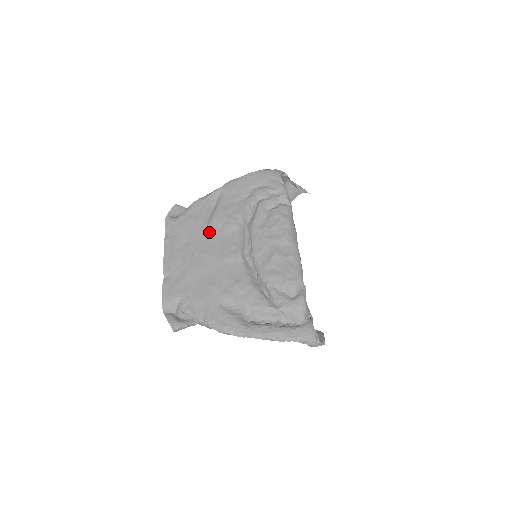
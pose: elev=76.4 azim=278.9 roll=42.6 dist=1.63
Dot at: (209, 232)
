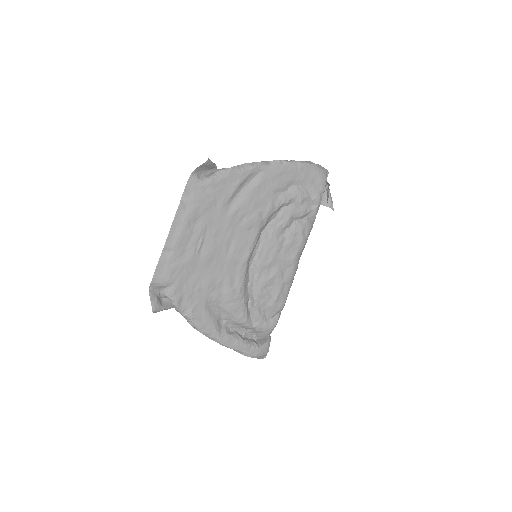
Dot at: (229, 219)
